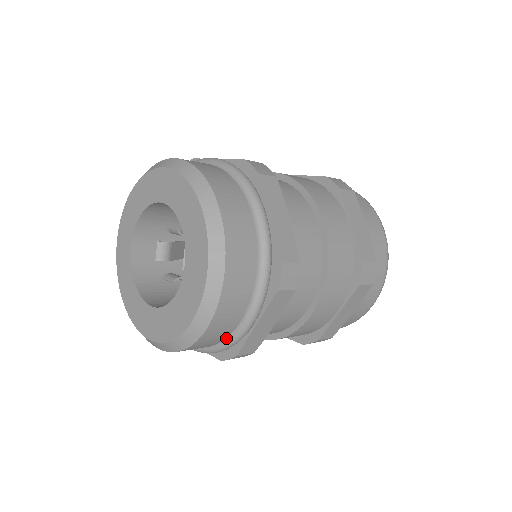
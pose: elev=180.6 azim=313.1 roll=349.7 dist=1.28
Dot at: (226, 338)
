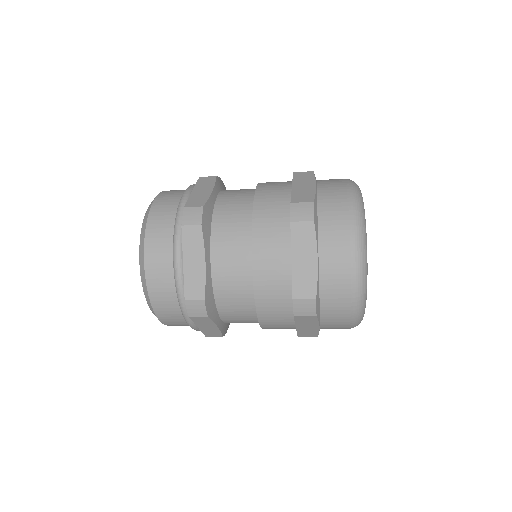
Dot at: (175, 286)
